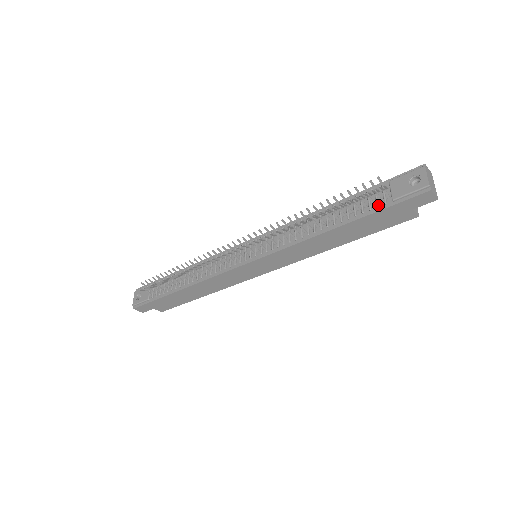
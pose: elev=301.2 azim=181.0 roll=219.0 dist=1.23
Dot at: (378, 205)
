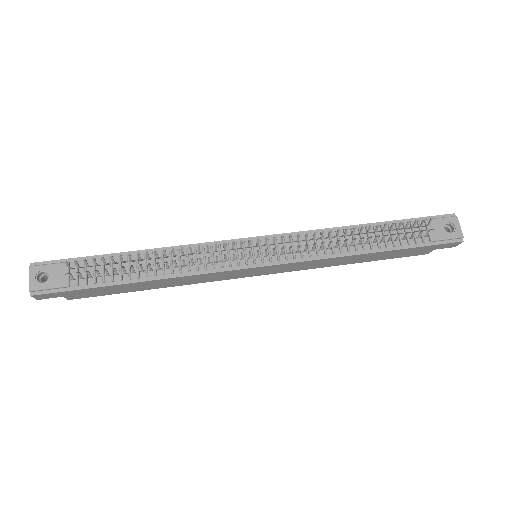
Dot at: (418, 241)
